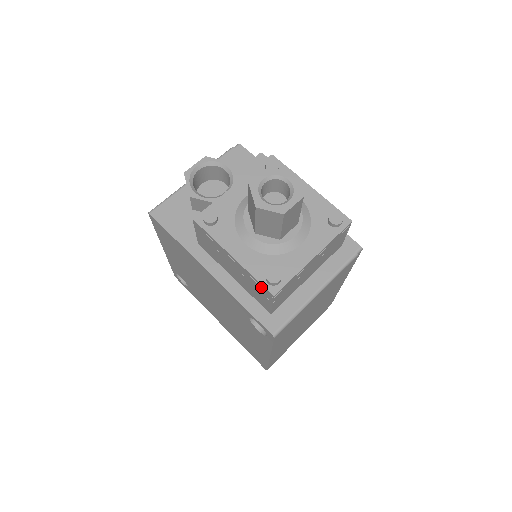
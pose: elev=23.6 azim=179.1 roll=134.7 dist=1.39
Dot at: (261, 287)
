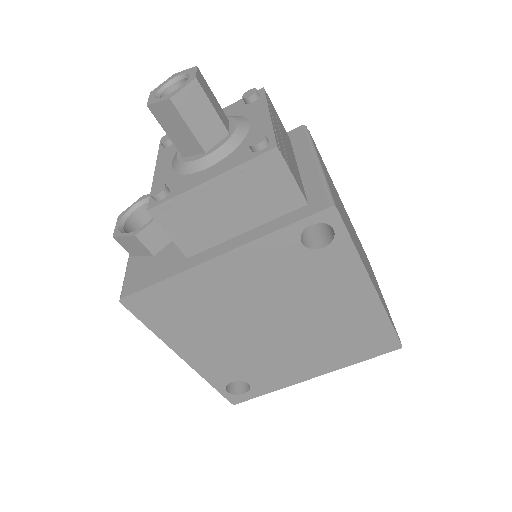
Dot at: (261, 163)
